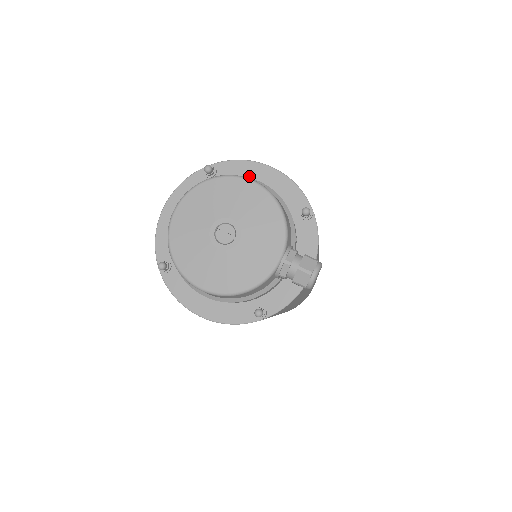
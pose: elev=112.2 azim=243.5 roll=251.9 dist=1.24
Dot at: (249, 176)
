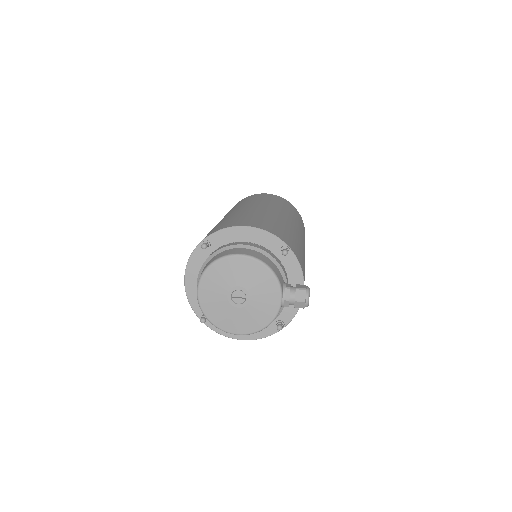
Dot at: (234, 238)
